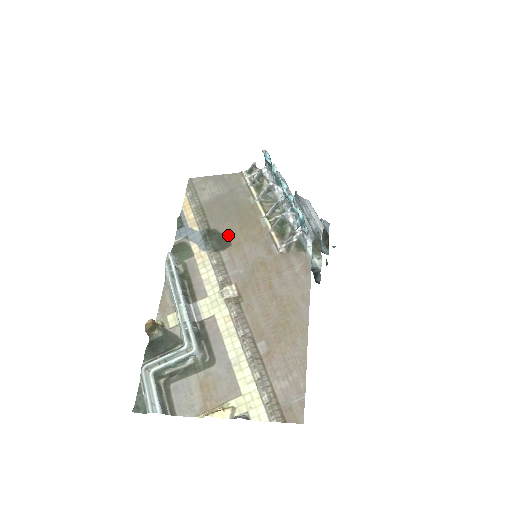
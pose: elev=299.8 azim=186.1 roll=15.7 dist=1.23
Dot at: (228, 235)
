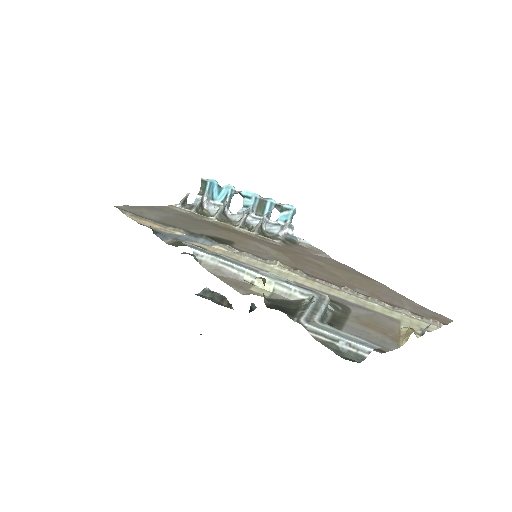
Dot at: (221, 237)
